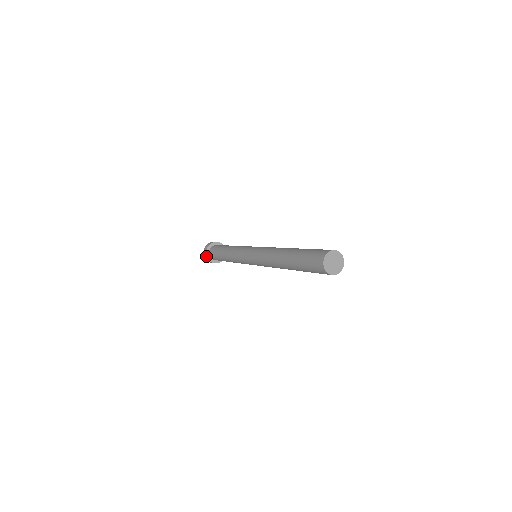
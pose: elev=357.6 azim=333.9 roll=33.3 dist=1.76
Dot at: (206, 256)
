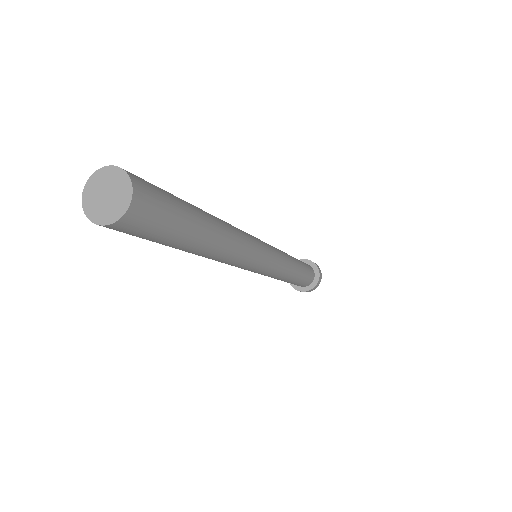
Dot at: occluded
